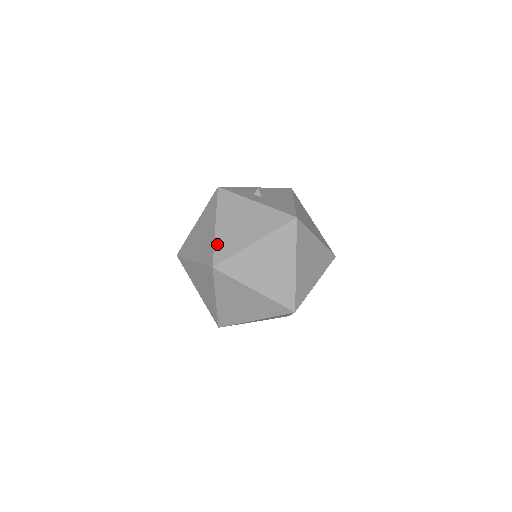
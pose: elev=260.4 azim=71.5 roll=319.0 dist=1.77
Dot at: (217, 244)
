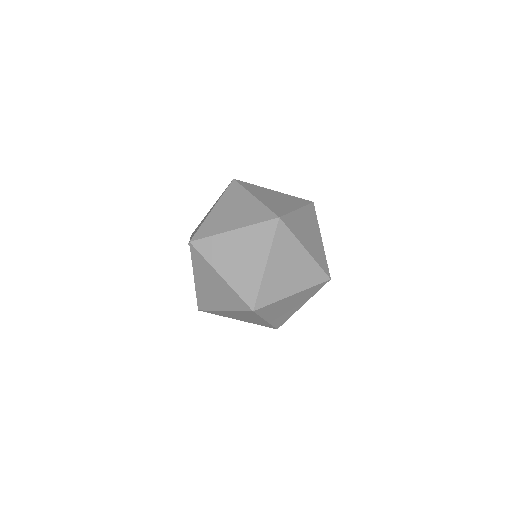
Dot at: occluded
